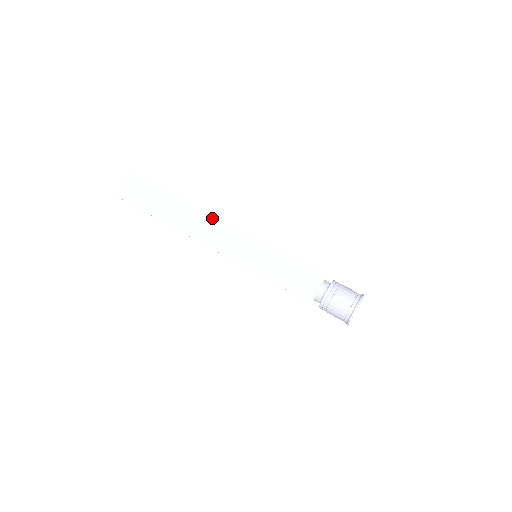
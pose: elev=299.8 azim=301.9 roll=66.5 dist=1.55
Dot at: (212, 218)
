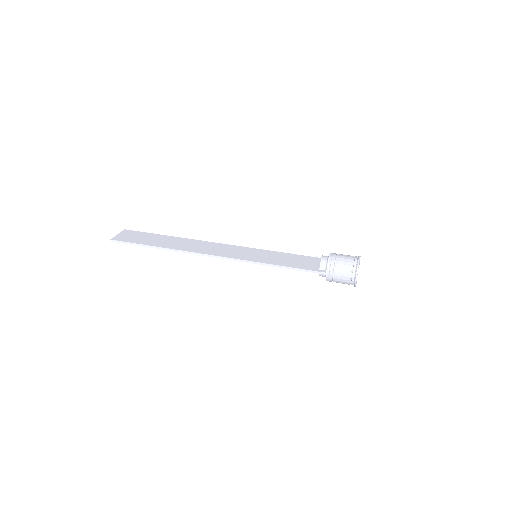
Dot at: (209, 242)
